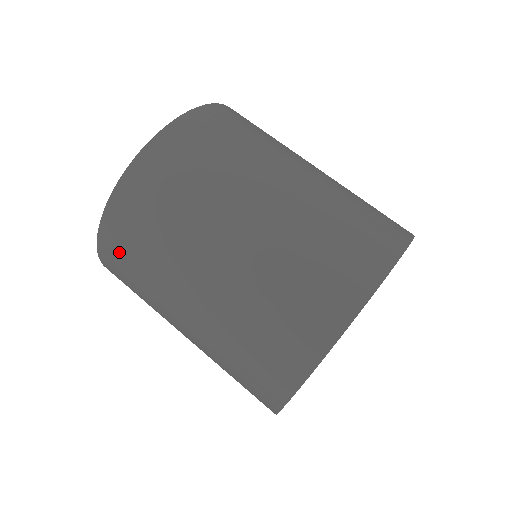
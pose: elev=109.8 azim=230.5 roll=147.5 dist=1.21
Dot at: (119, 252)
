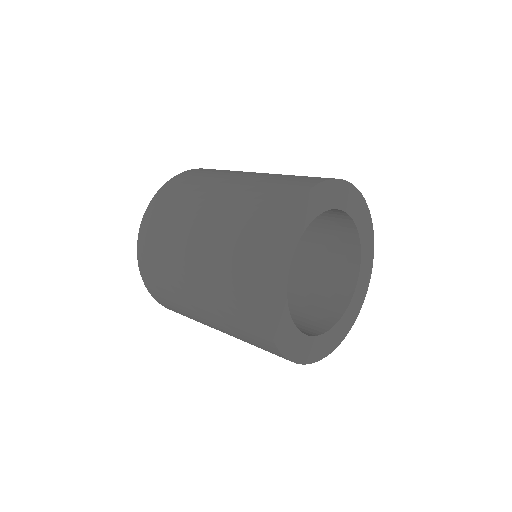
Dot at: (183, 181)
